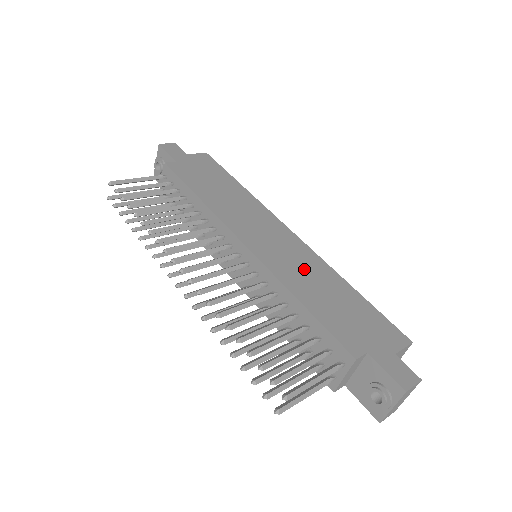
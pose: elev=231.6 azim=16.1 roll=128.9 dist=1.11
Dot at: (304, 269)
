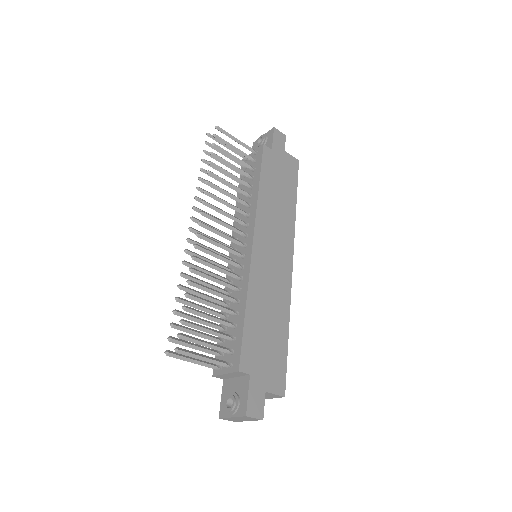
Dot at: (272, 293)
